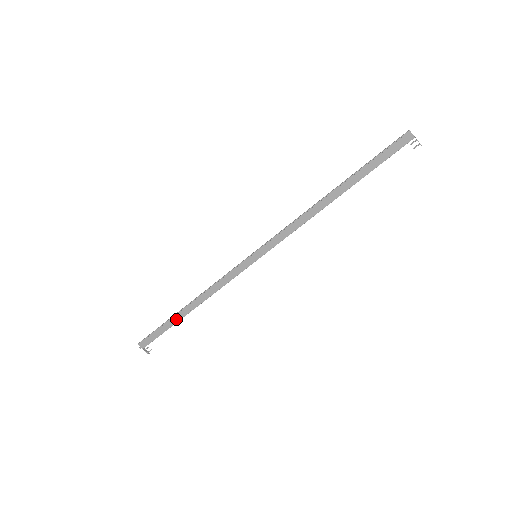
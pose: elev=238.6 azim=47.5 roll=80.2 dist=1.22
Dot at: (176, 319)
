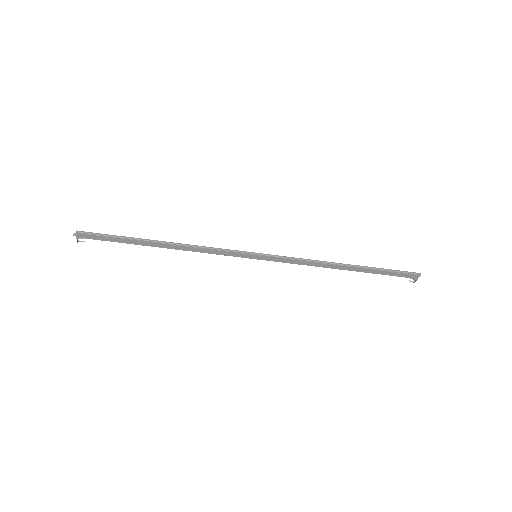
Dot at: (139, 243)
